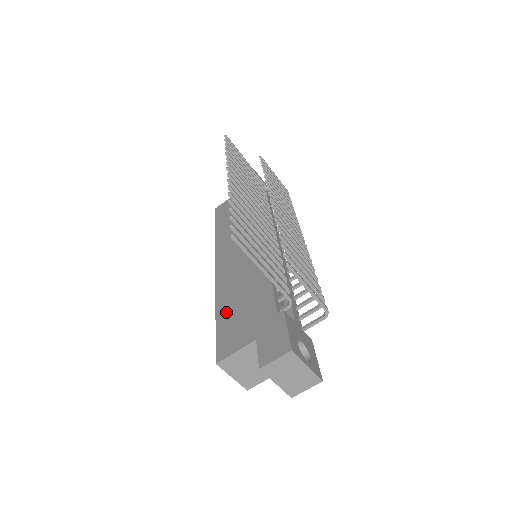
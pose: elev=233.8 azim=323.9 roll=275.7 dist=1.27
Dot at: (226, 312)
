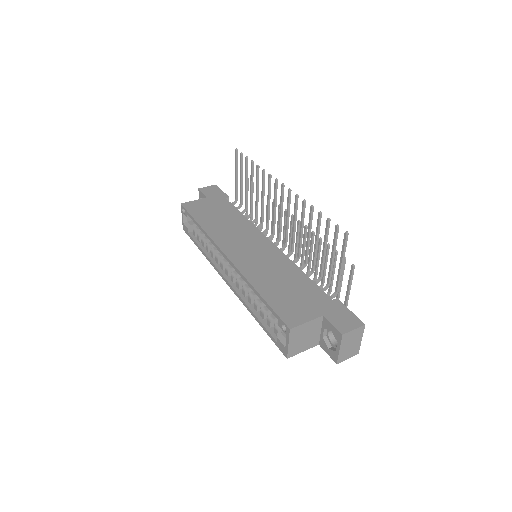
Dot at: (272, 292)
